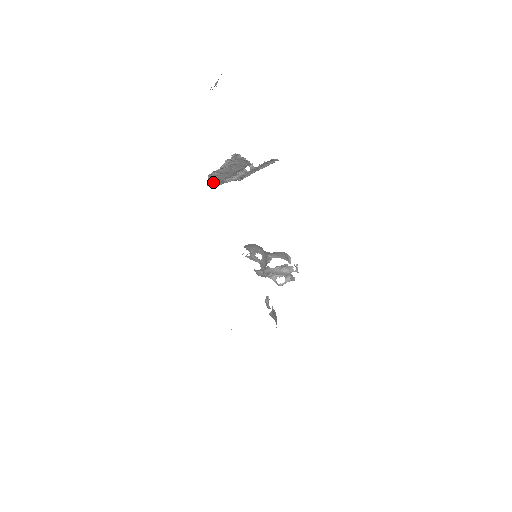
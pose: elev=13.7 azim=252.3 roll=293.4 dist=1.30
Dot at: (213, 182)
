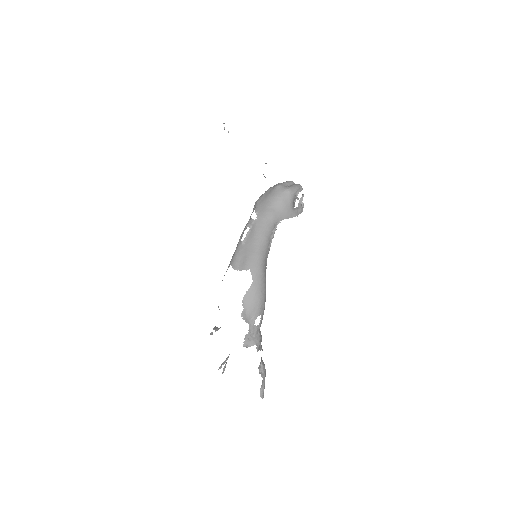
Dot at: occluded
